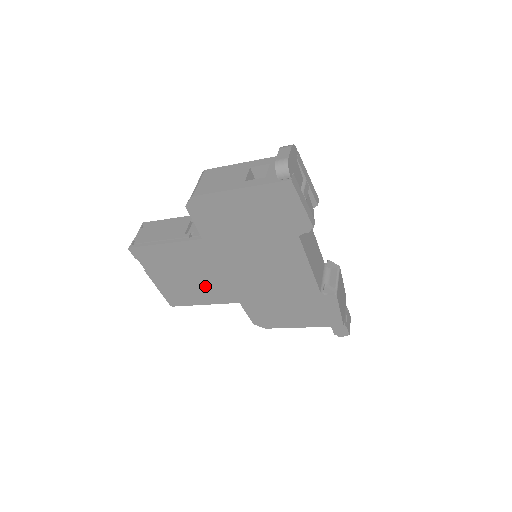
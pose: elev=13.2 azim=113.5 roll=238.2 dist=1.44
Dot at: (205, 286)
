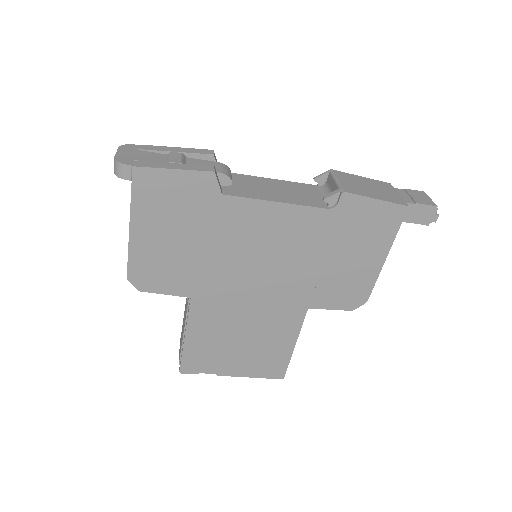
Dot at: (265, 330)
